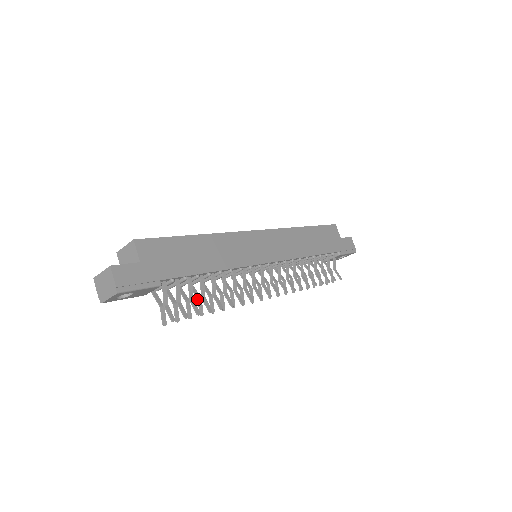
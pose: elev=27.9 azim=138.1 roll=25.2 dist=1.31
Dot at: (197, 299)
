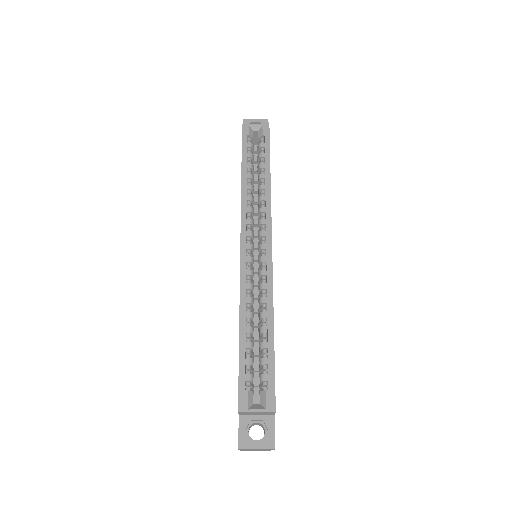
Dot at: occluded
